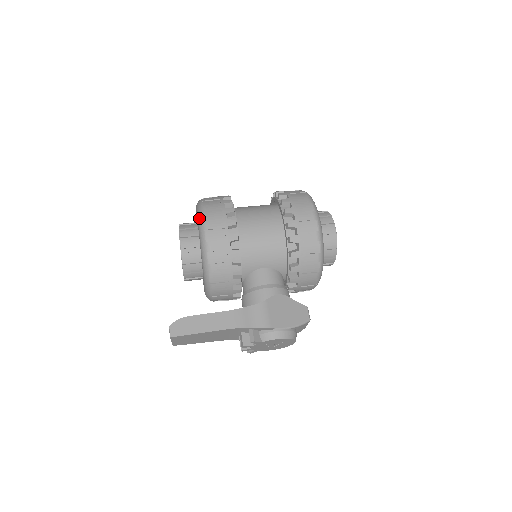
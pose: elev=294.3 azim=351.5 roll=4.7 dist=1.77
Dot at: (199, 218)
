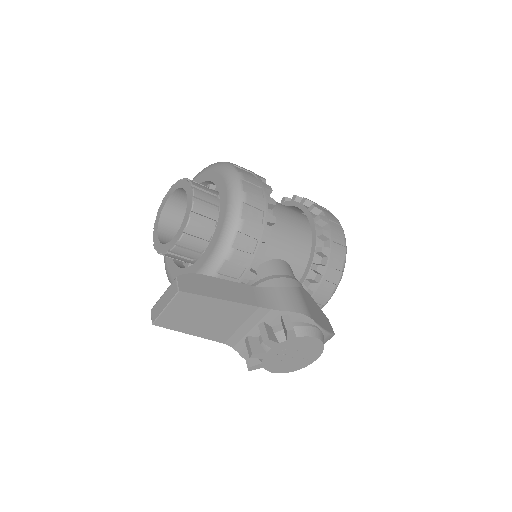
Dot at: (227, 169)
